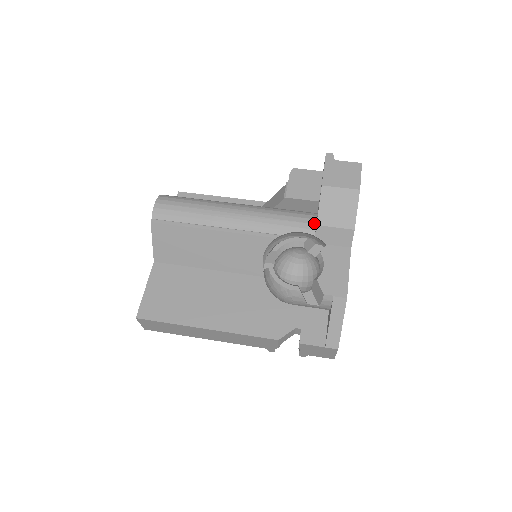
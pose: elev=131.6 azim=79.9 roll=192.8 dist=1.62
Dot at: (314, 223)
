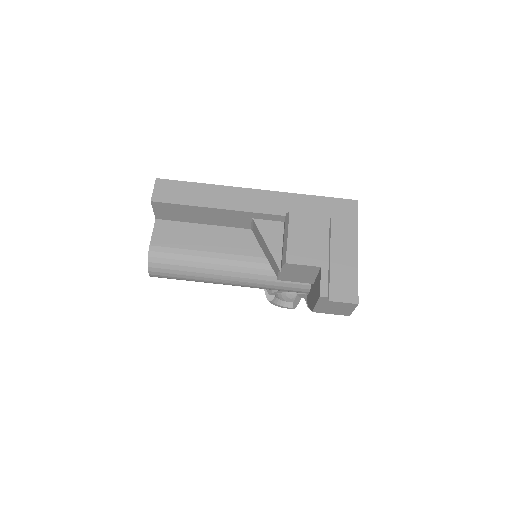
Dot at: (307, 292)
